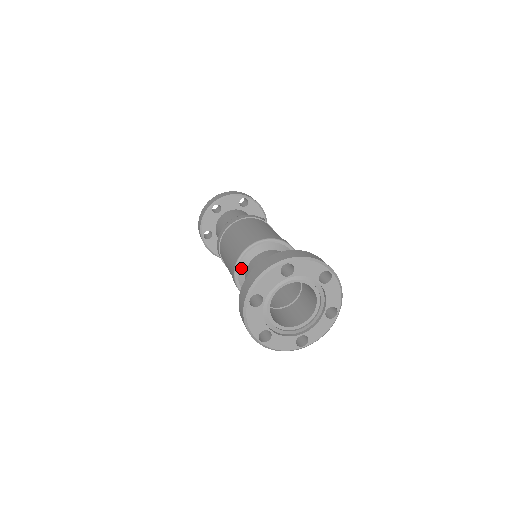
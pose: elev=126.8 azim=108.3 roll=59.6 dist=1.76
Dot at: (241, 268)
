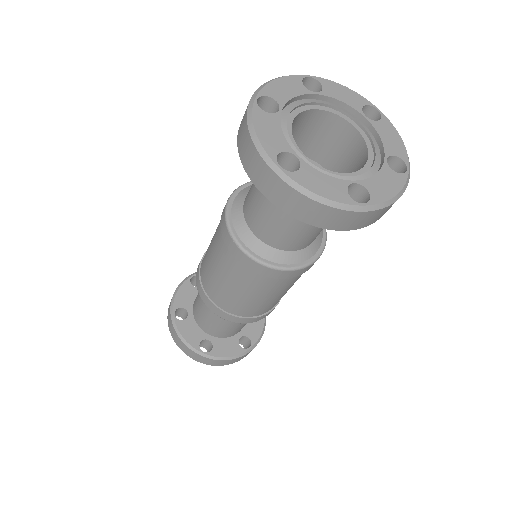
Dot at: (236, 202)
